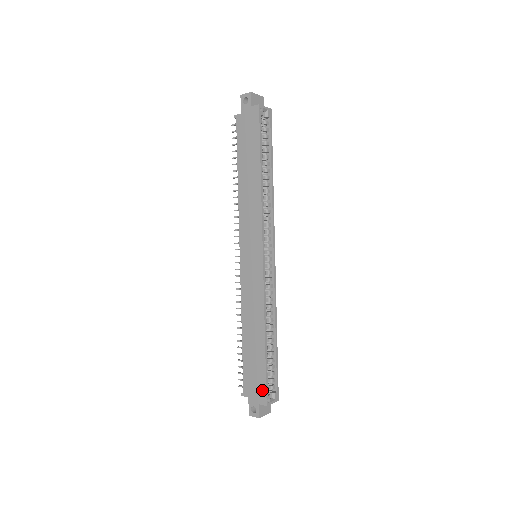
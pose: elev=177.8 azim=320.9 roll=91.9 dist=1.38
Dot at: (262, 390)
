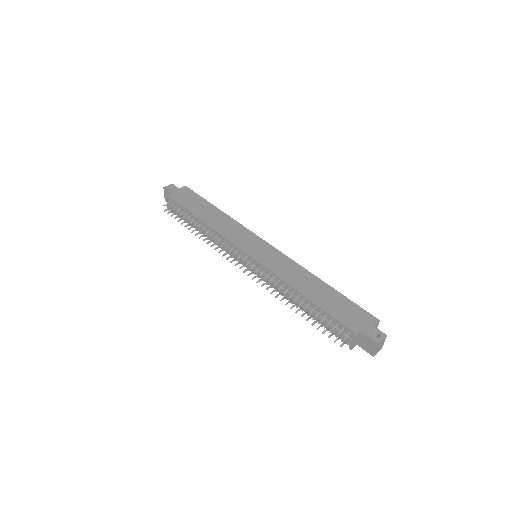
Dot at: (363, 314)
